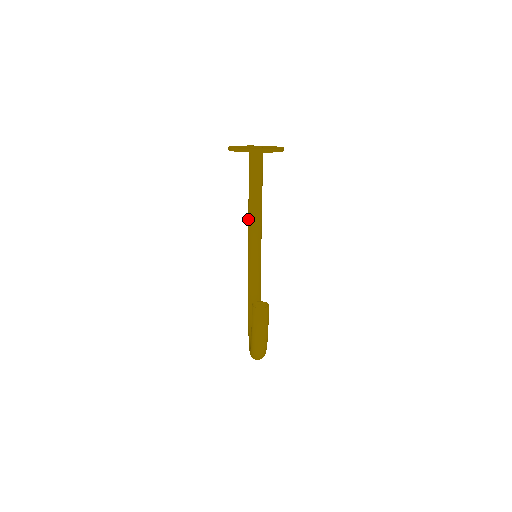
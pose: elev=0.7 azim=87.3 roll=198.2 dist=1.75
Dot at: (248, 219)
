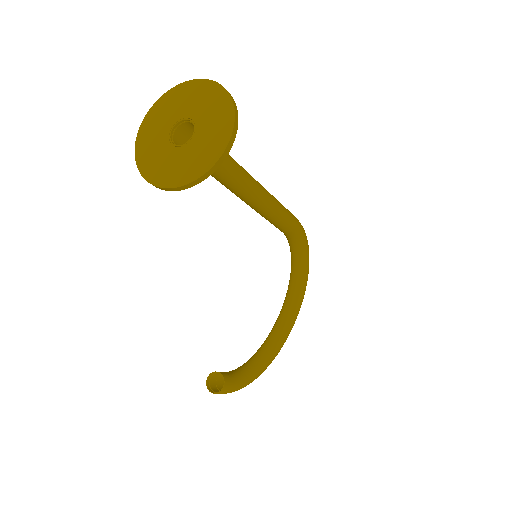
Dot at: occluded
